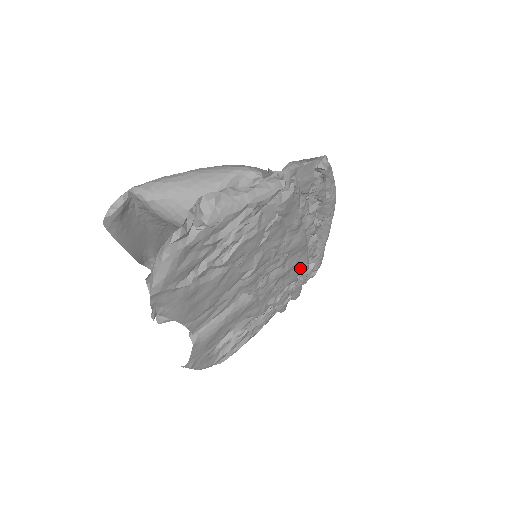
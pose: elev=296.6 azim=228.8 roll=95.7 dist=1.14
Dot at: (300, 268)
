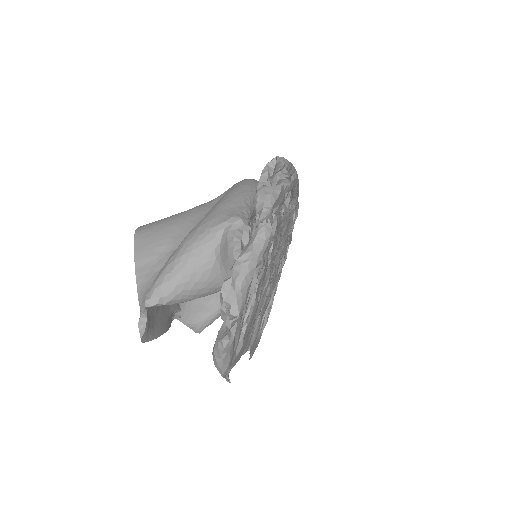
Dot at: occluded
